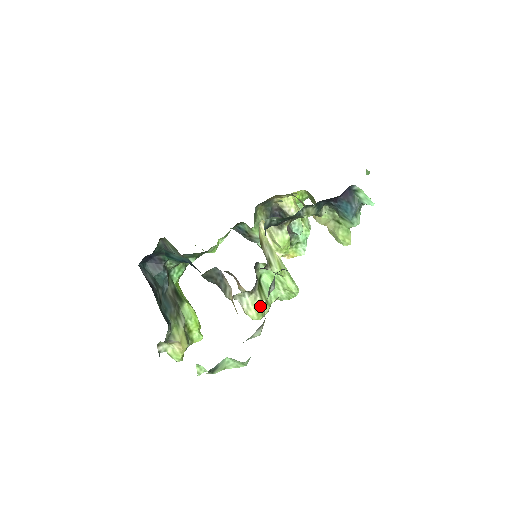
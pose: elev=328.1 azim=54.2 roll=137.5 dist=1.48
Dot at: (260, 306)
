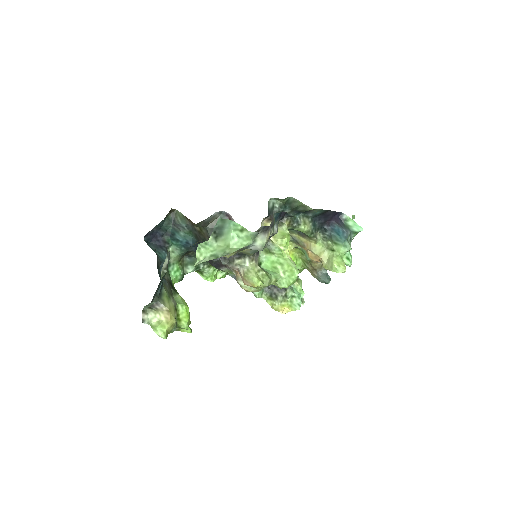
Dot at: (260, 274)
